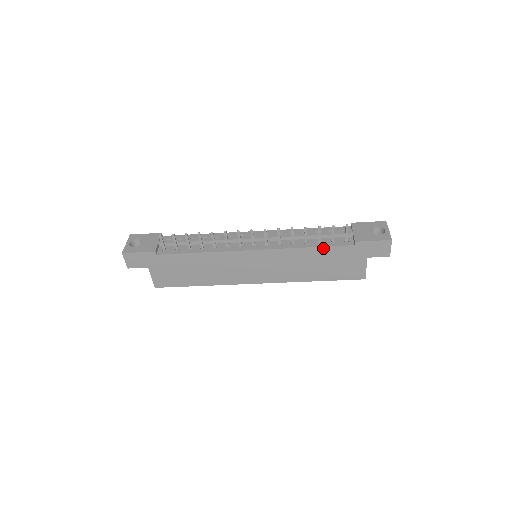
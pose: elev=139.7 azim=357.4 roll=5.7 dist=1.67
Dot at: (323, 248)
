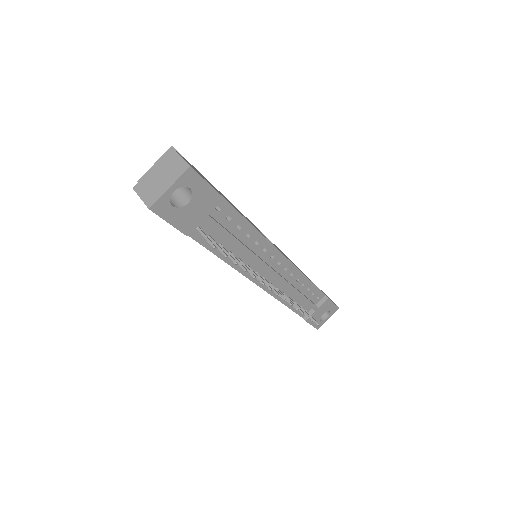
Dot at: (290, 308)
